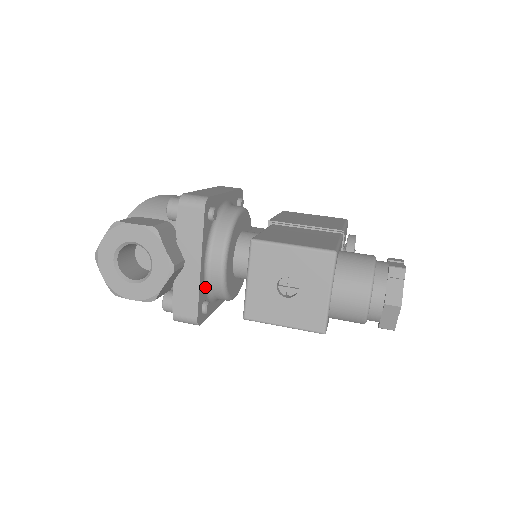
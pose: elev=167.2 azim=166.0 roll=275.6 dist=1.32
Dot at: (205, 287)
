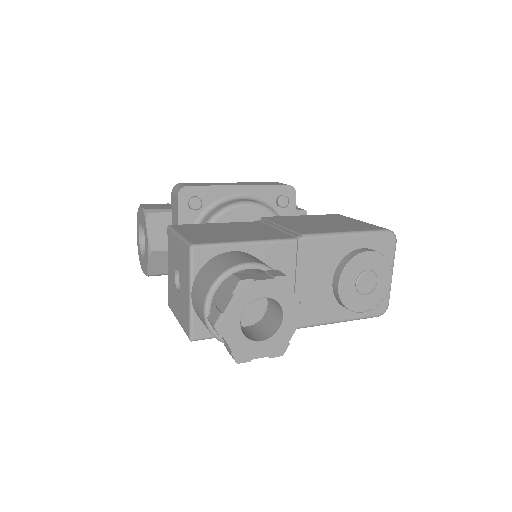
Dot at: occluded
